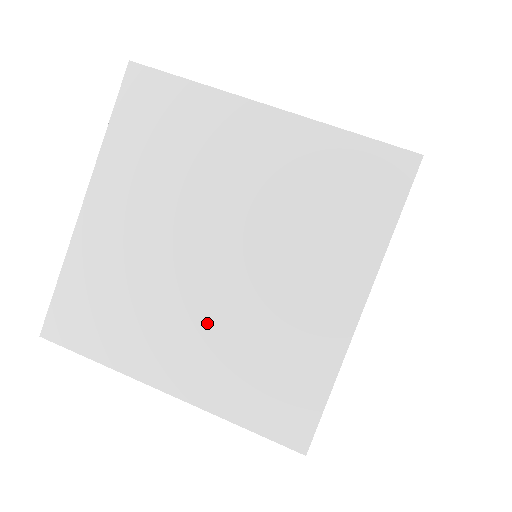
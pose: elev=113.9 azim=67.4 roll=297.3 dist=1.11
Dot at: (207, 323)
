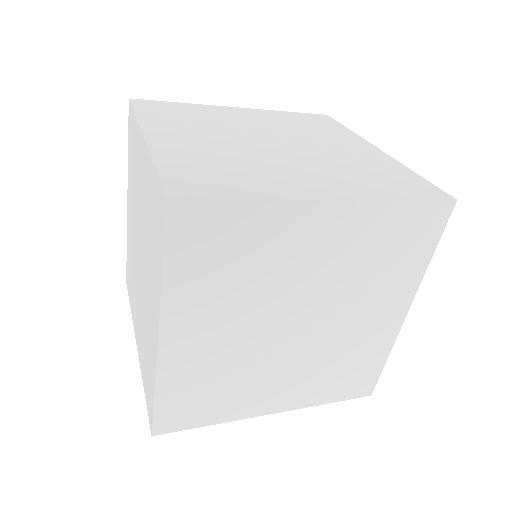
Dot at: (222, 145)
